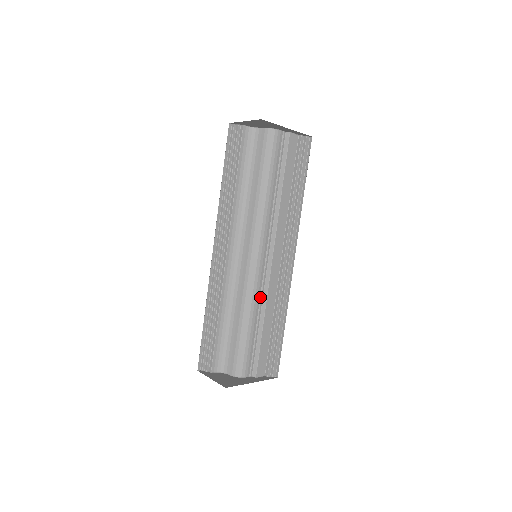
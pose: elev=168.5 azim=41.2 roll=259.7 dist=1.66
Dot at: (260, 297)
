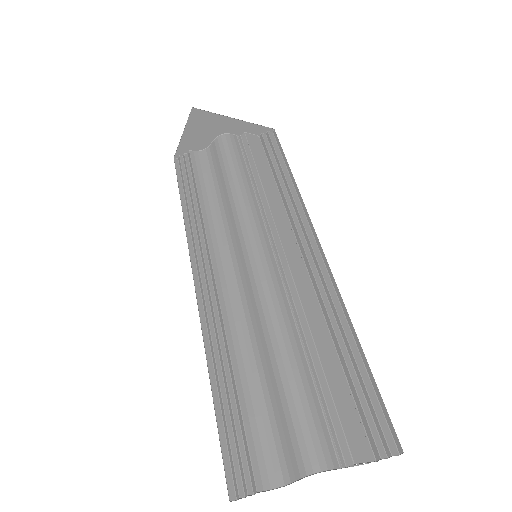
Dot at: (292, 314)
